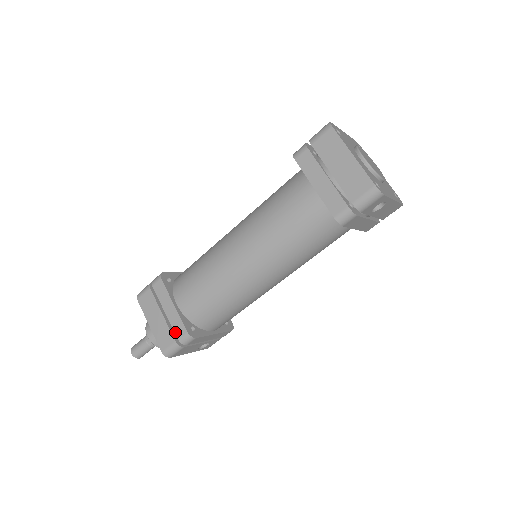
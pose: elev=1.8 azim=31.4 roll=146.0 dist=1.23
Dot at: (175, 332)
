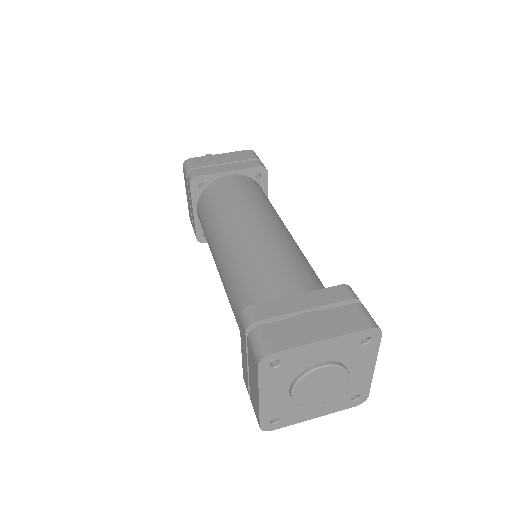
Dot at: (193, 225)
